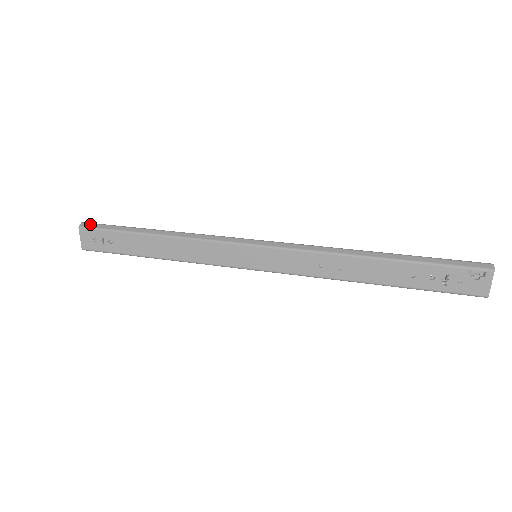
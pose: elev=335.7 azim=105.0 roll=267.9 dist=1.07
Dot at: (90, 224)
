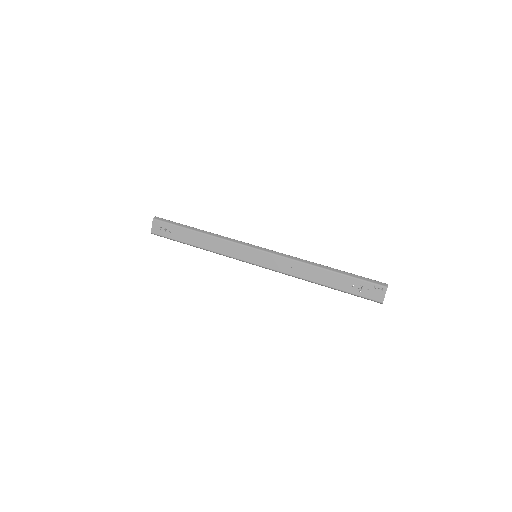
Dot at: (160, 218)
